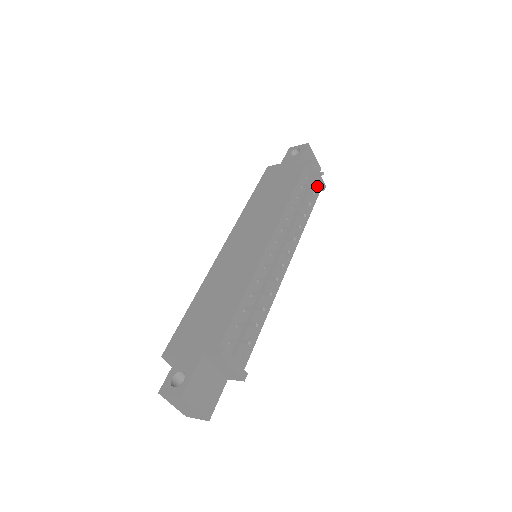
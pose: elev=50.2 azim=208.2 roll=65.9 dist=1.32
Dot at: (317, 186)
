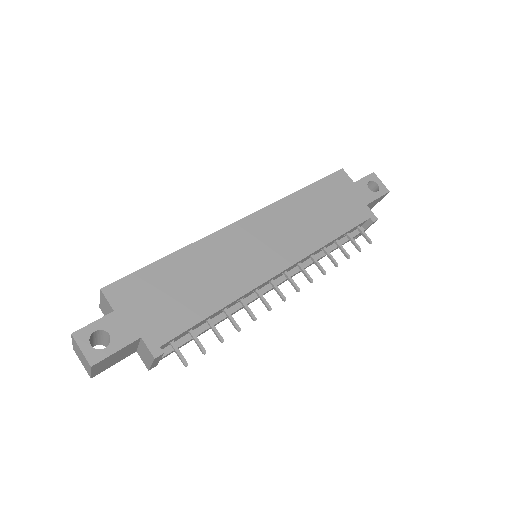
Dot at: occluded
